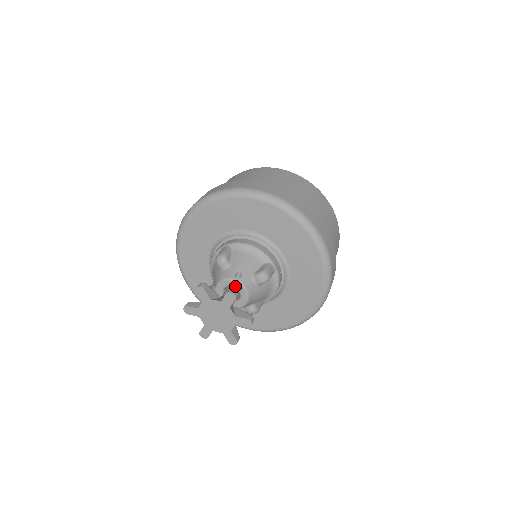
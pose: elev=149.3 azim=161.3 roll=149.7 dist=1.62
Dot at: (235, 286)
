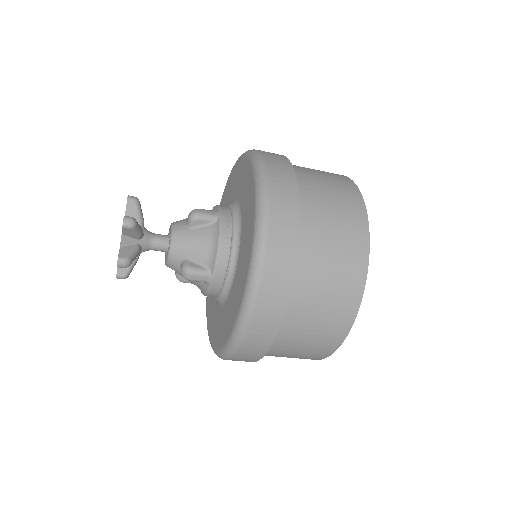
Dot at: occluded
